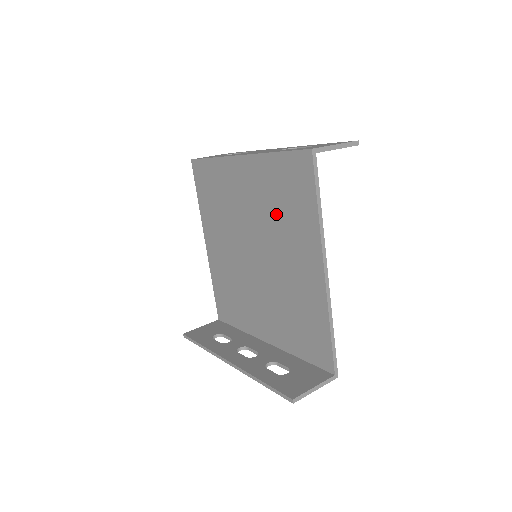
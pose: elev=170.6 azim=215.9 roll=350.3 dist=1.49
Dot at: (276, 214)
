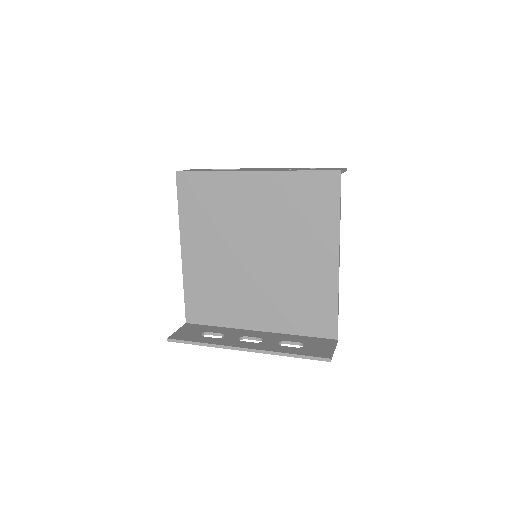
Dot at: (291, 219)
